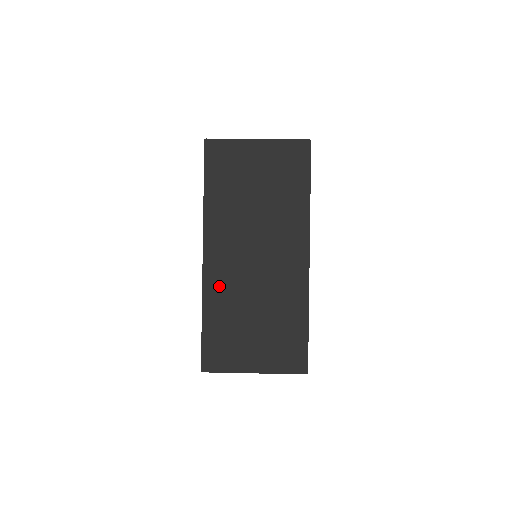
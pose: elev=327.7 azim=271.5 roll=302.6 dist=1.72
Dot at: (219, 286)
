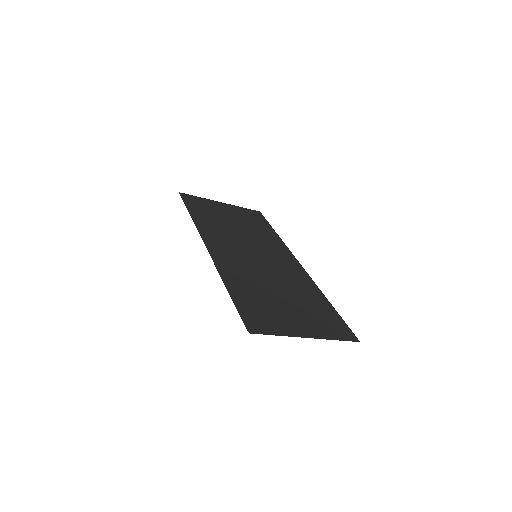
Dot at: (232, 268)
